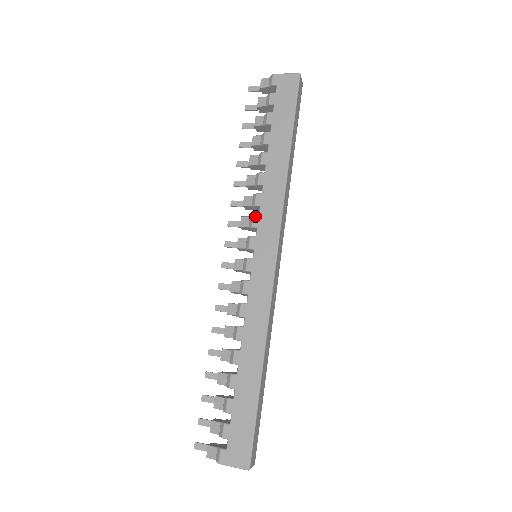
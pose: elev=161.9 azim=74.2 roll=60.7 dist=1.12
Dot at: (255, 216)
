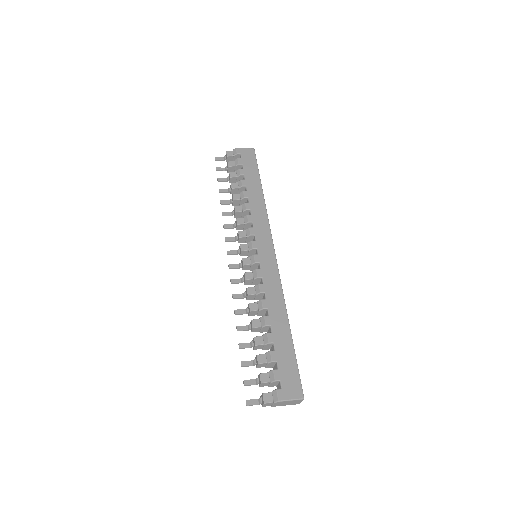
Dot at: (251, 228)
